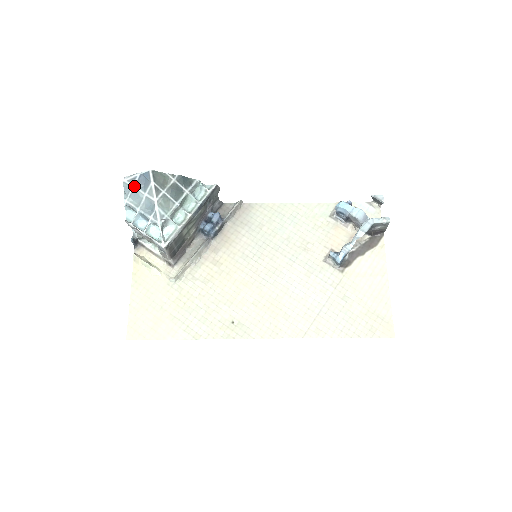
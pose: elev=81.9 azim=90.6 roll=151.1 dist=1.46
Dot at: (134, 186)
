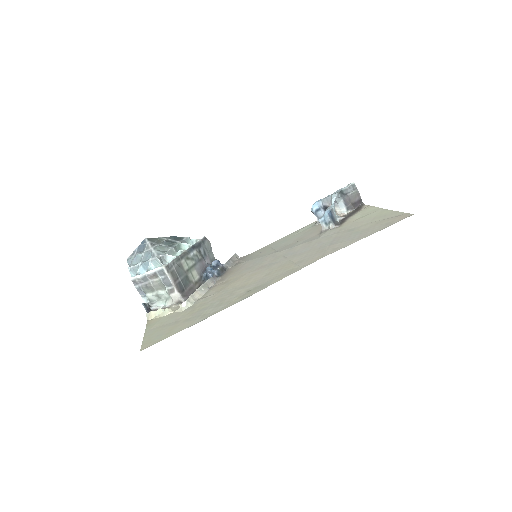
Dot at: (135, 255)
